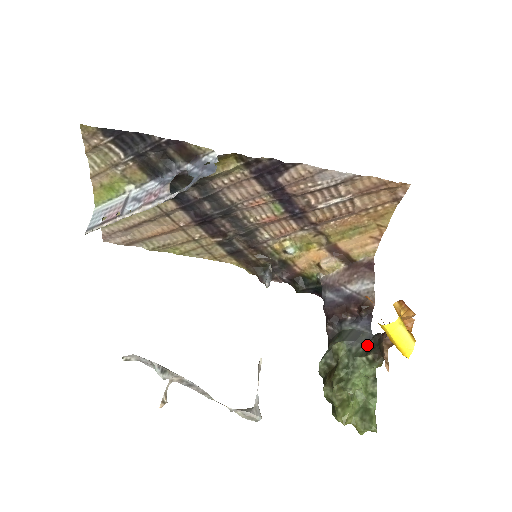
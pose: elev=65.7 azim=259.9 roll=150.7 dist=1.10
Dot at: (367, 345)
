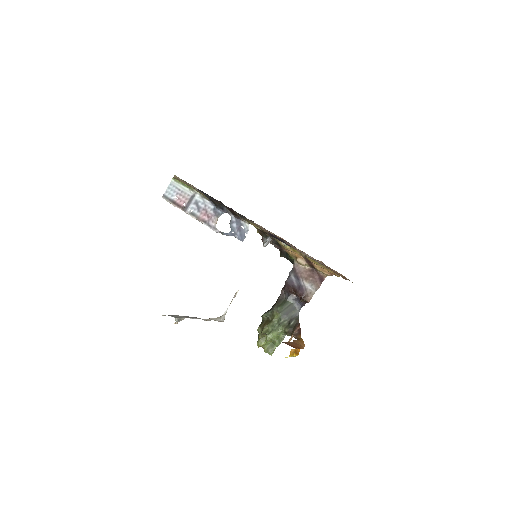
Dot at: (290, 321)
